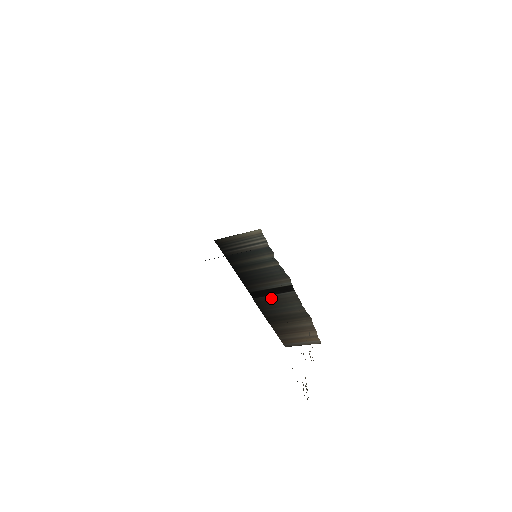
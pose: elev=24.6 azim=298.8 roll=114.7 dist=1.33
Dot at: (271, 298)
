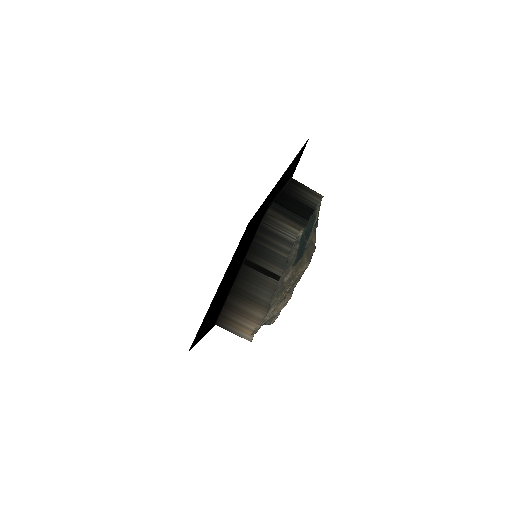
Dot at: (257, 274)
